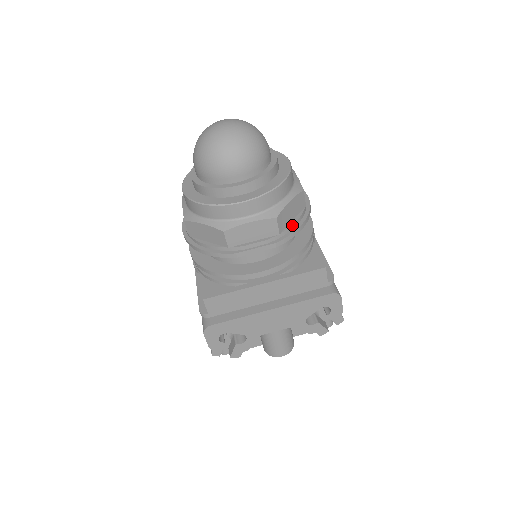
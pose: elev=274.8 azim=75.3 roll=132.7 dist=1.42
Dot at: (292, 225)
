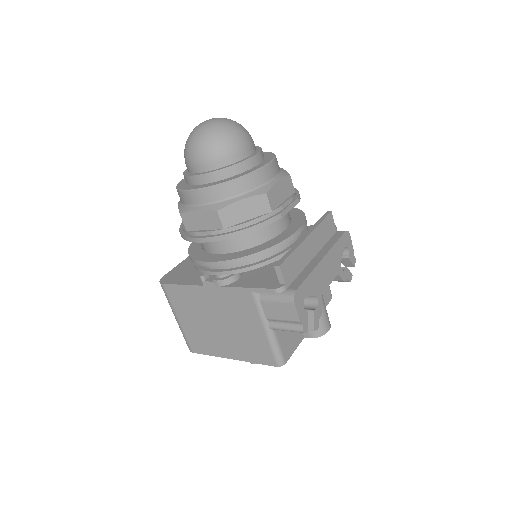
Dot at: occluded
